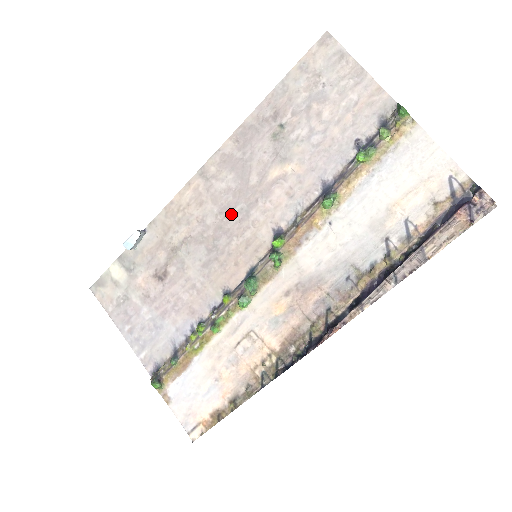
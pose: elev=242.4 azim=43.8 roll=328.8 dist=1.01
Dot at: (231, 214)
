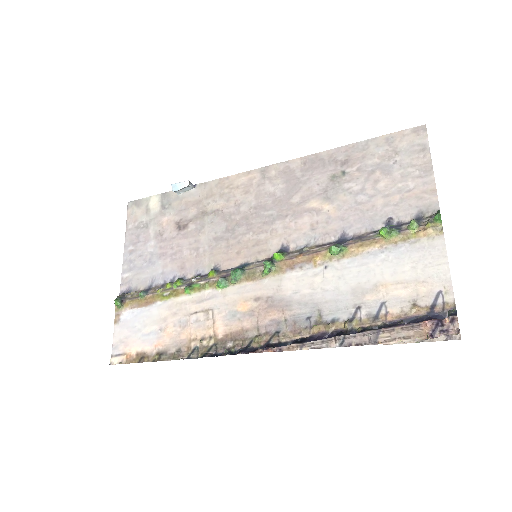
Dot at: (262, 214)
